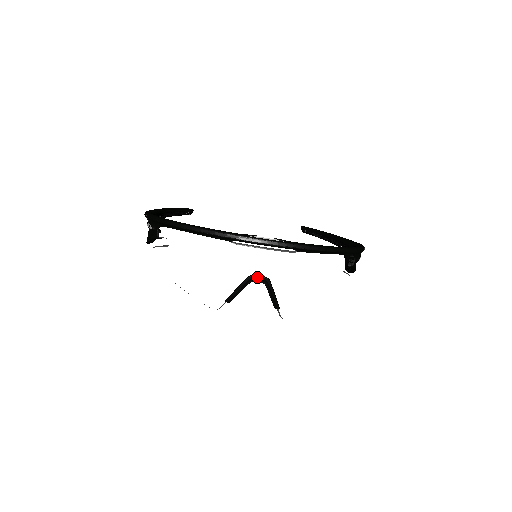
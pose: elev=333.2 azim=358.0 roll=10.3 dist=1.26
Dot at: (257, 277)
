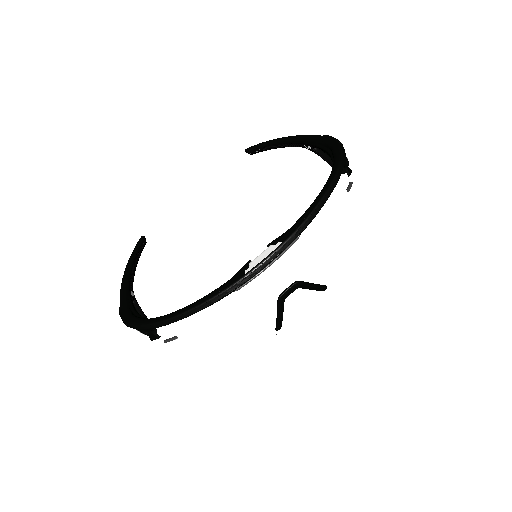
Dot at: (286, 292)
